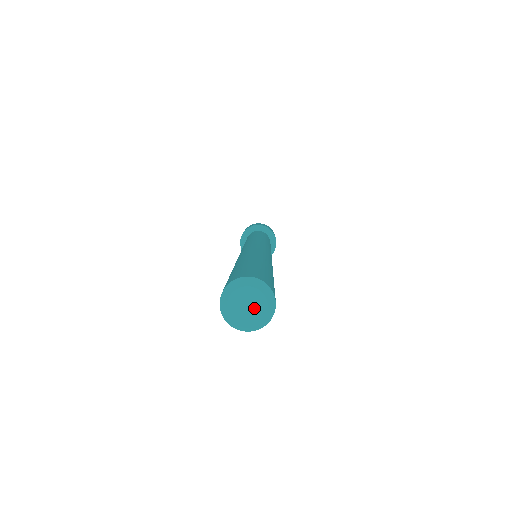
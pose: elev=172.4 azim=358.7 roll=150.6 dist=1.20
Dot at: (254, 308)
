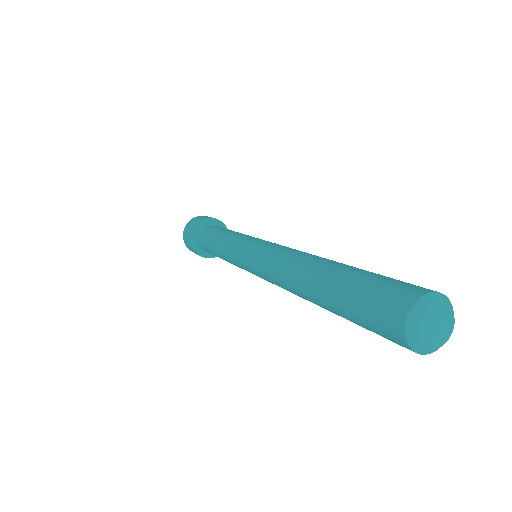
Dot at: (443, 324)
